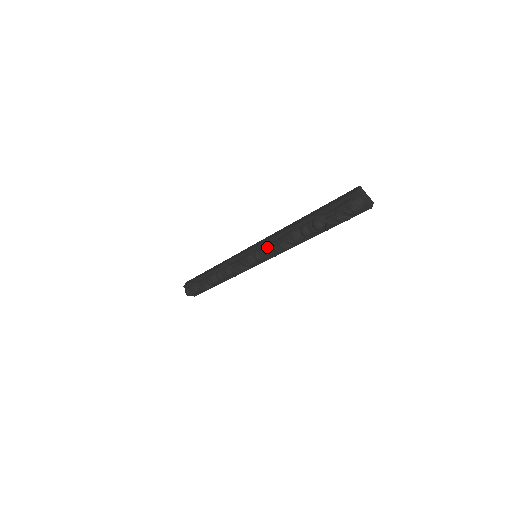
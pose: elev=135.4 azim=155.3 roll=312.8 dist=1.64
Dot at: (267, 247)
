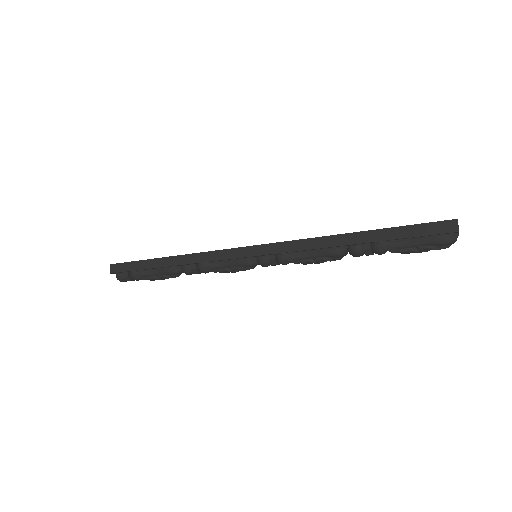
Dot at: occluded
